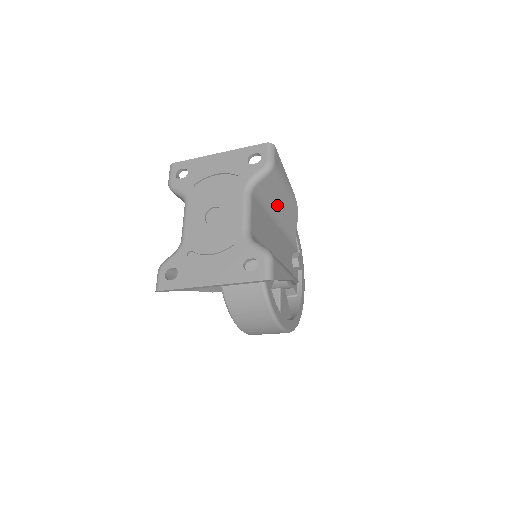
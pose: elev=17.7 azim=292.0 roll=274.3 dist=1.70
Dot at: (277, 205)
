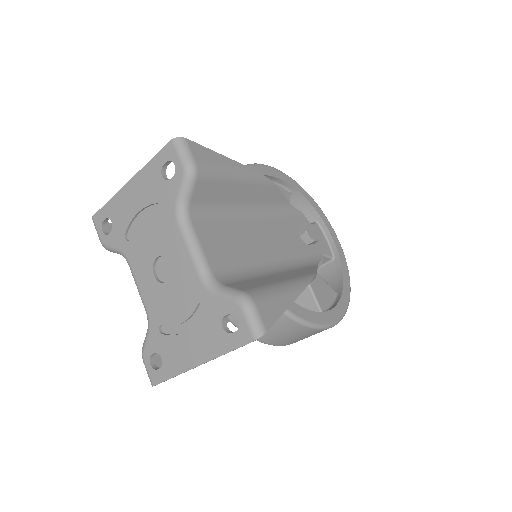
Dot at: (238, 199)
